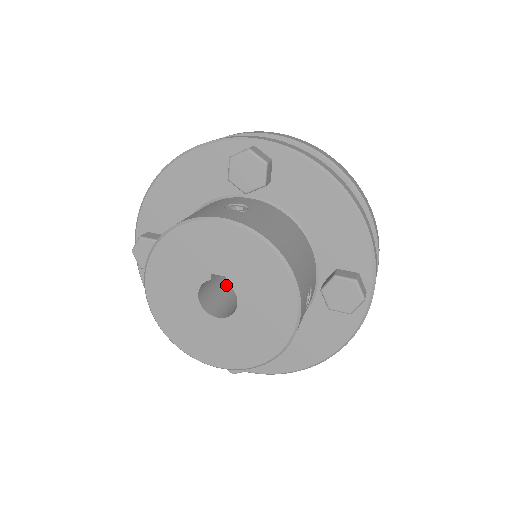
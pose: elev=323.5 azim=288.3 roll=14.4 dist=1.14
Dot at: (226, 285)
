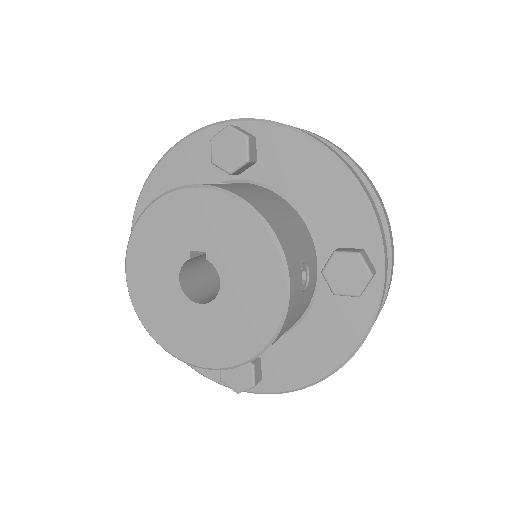
Dot at: (219, 281)
